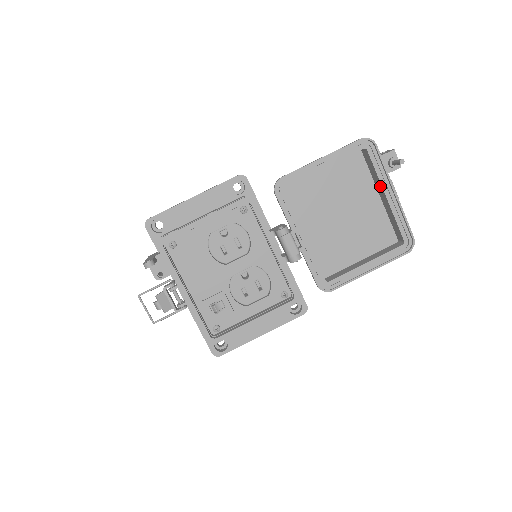
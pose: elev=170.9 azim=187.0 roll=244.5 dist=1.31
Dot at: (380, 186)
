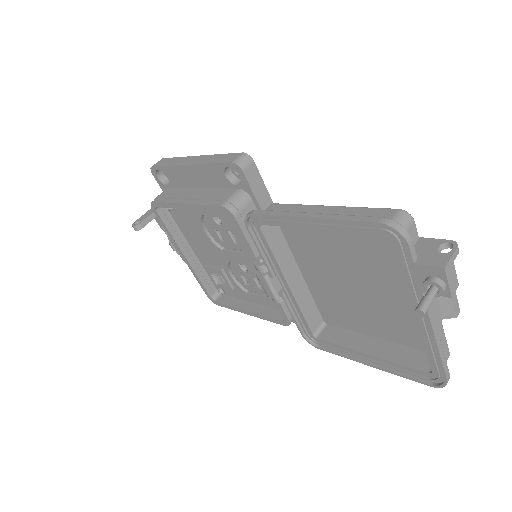
Dot at: (411, 293)
